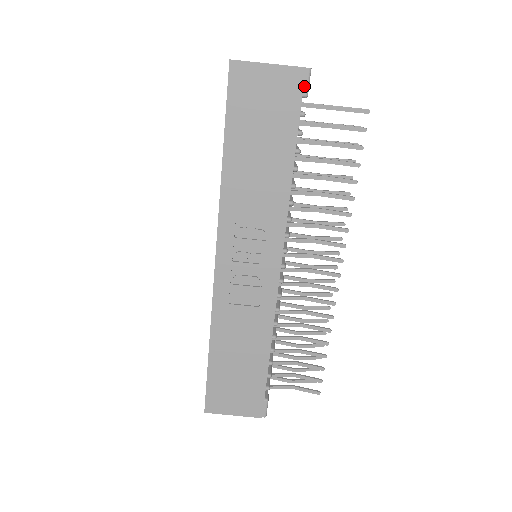
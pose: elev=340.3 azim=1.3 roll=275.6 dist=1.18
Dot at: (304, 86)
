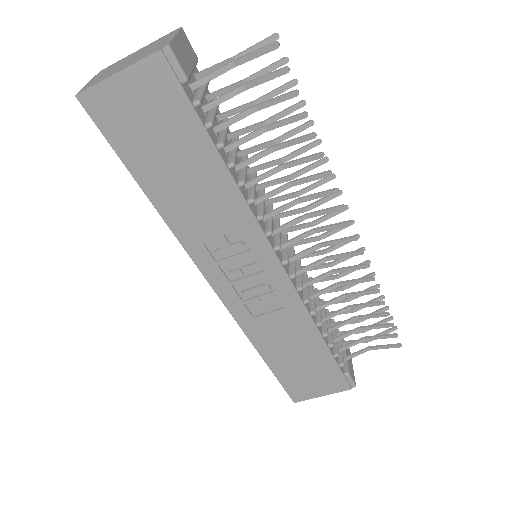
Dot at: (175, 71)
